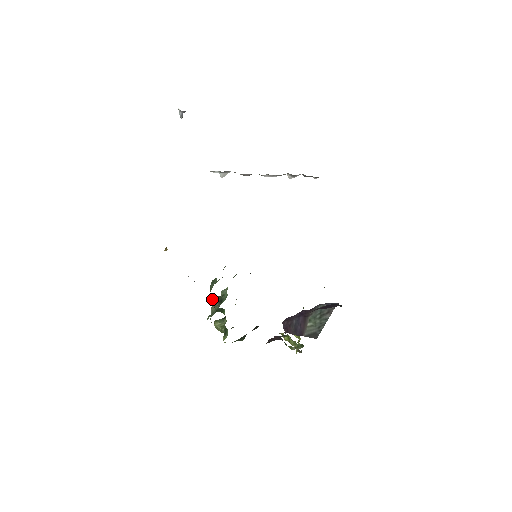
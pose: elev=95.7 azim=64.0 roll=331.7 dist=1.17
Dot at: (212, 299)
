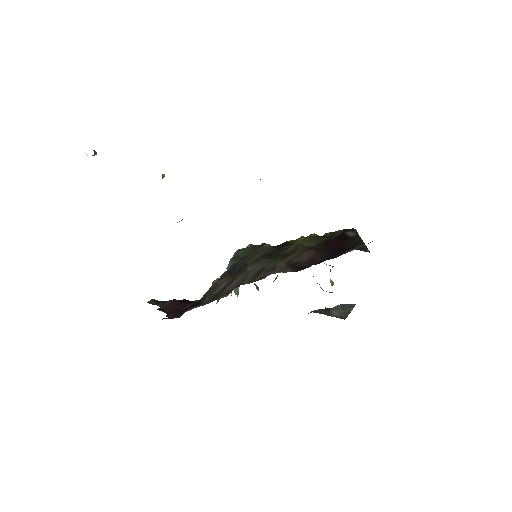
Dot at: occluded
